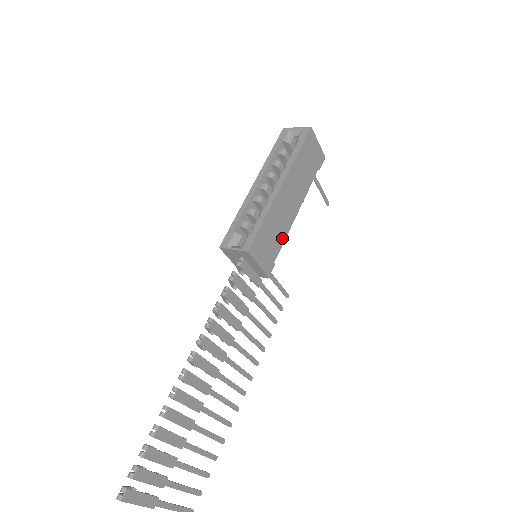
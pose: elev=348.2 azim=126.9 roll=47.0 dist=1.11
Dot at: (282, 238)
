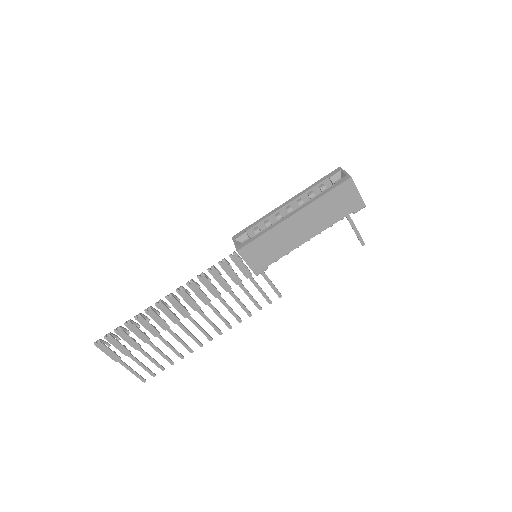
Dot at: (281, 253)
